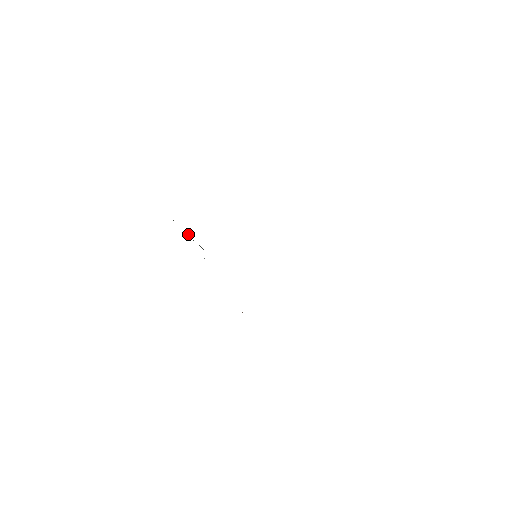
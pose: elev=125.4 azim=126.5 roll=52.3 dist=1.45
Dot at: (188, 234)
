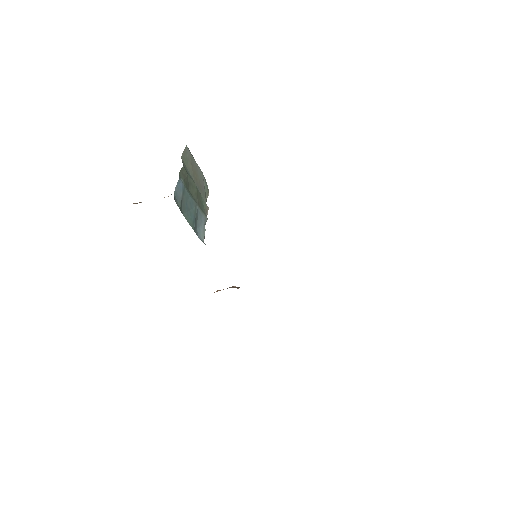
Dot at: (196, 190)
